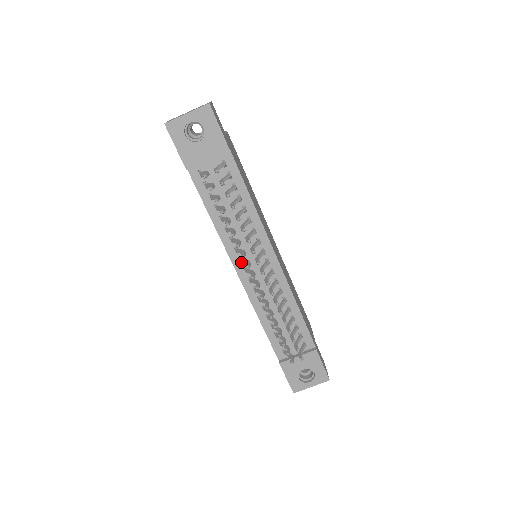
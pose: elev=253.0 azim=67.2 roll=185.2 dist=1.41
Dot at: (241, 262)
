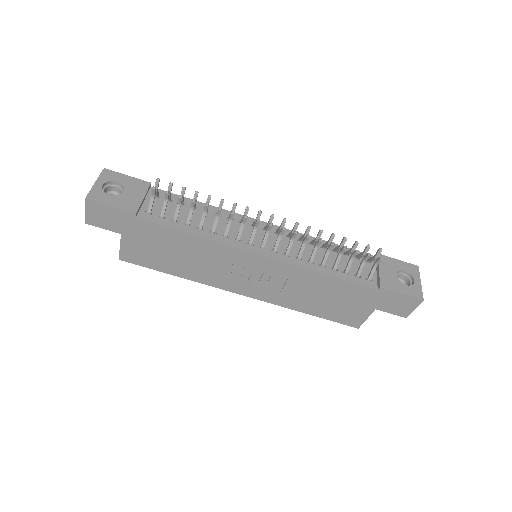
Dot at: (251, 243)
